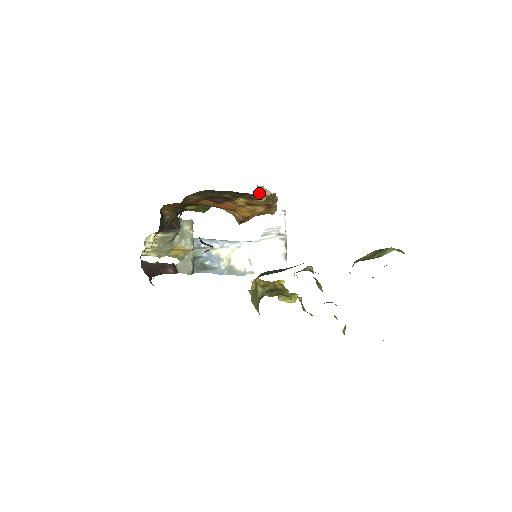
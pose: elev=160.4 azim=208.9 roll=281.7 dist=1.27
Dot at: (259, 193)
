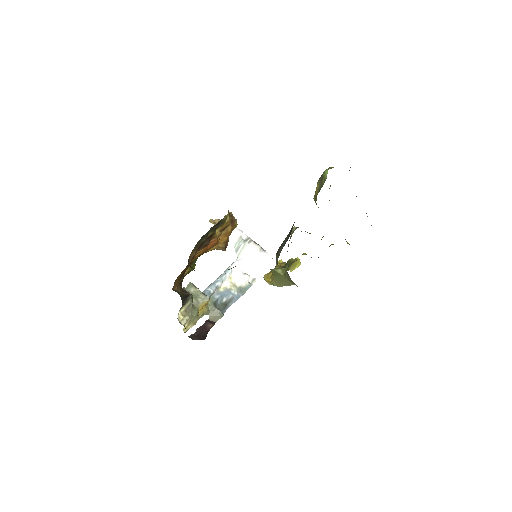
Dot at: occluded
